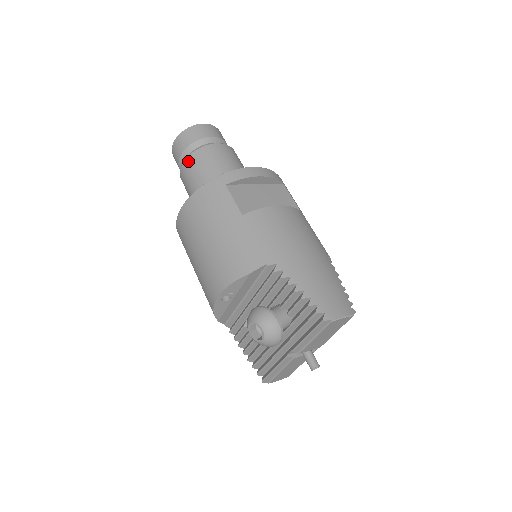
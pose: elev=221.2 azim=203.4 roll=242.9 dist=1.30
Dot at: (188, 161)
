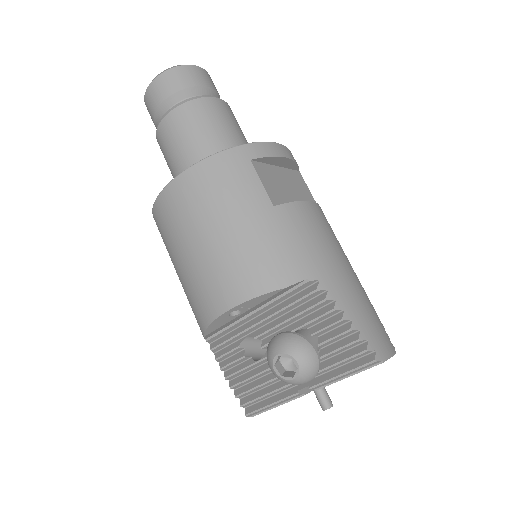
Dot at: (179, 112)
